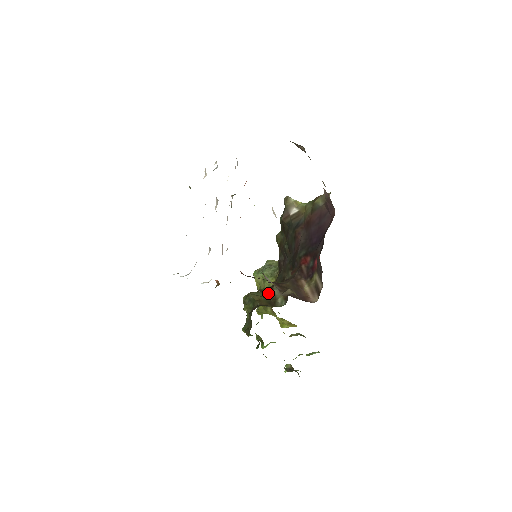
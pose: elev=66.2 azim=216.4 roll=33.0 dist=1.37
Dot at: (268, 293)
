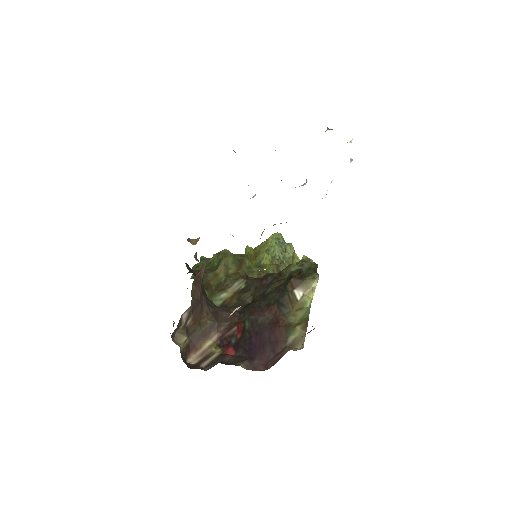
Dot at: (235, 275)
